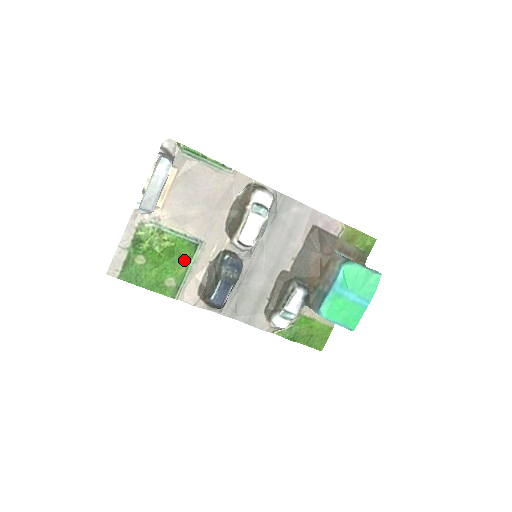
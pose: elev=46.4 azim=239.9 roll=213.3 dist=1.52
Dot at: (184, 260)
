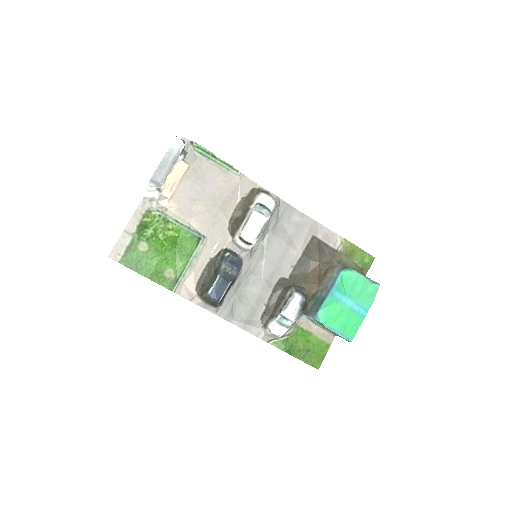
Dot at: (185, 253)
